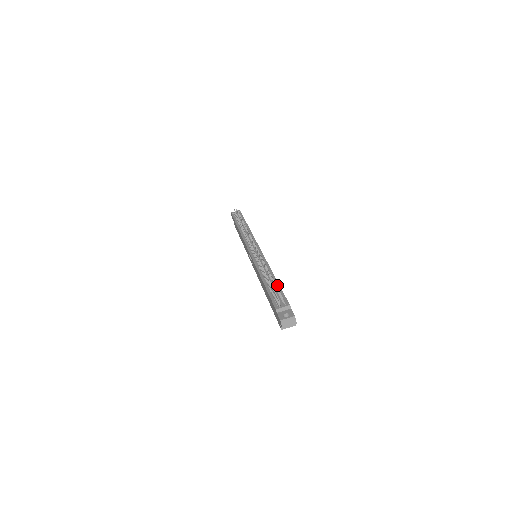
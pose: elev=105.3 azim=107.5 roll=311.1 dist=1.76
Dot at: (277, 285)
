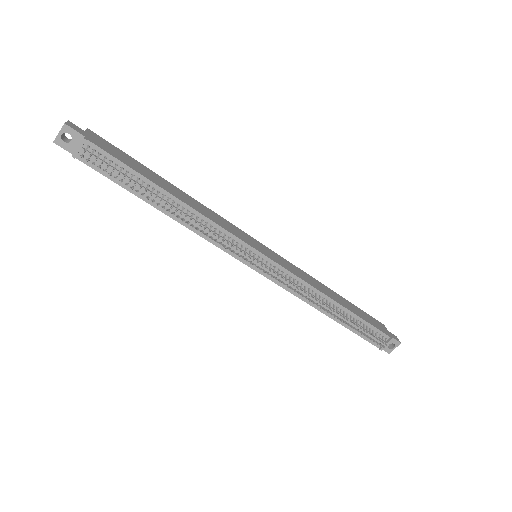
Dot at: (354, 317)
